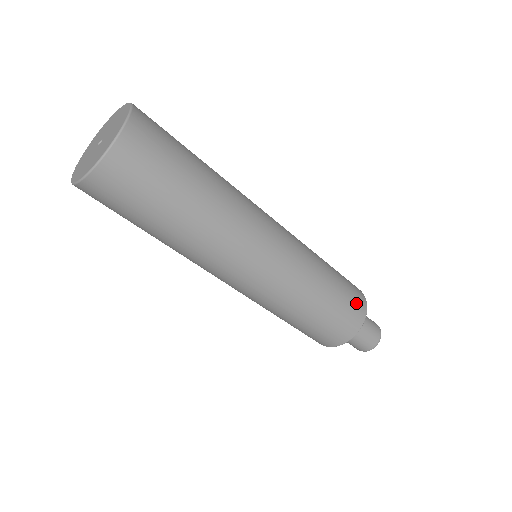
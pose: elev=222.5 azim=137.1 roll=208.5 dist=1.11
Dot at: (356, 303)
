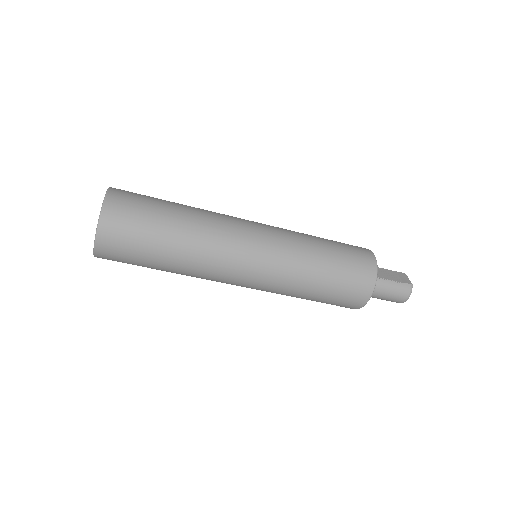
Dot at: (356, 291)
